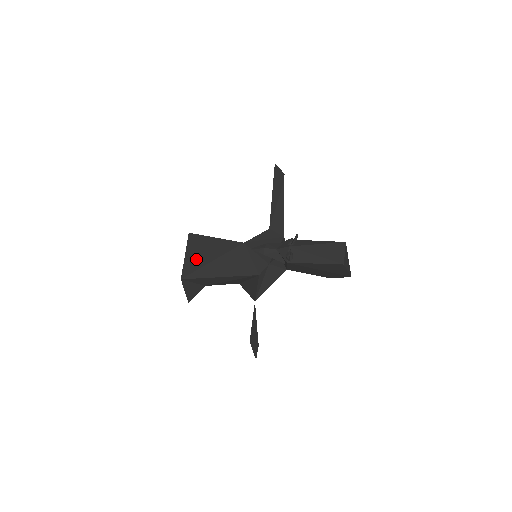
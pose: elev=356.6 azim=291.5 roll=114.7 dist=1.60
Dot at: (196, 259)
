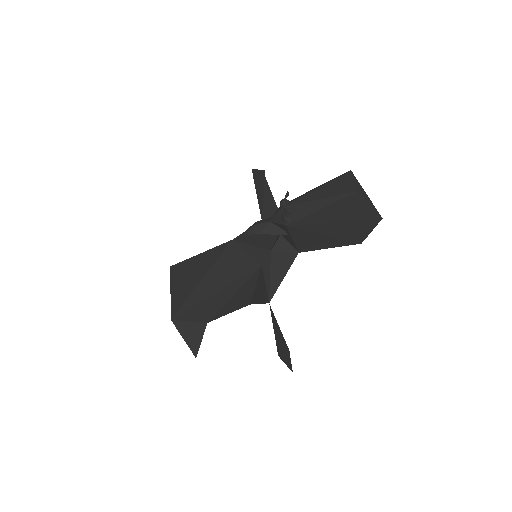
Dot at: (183, 288)
